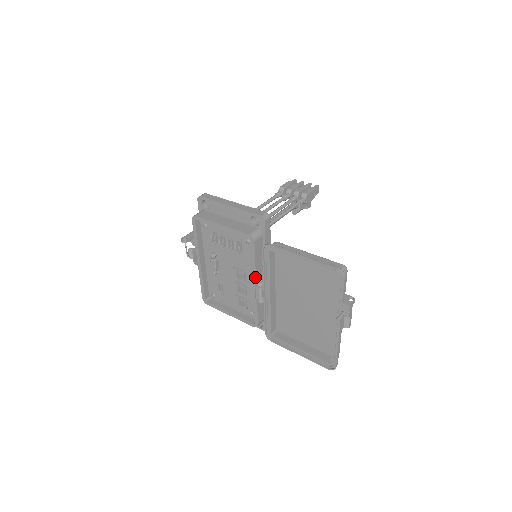
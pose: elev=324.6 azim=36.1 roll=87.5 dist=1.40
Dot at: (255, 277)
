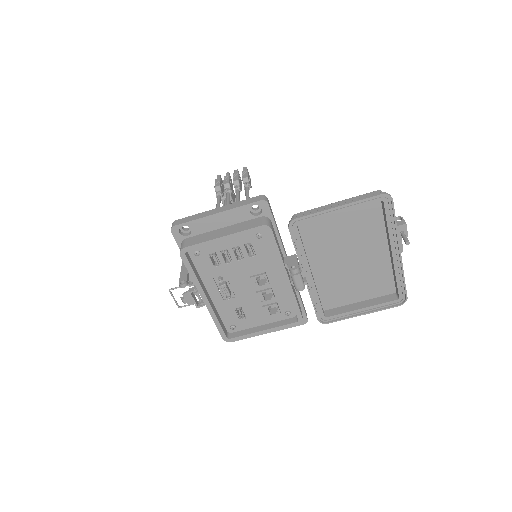
Dot at: (284, 269)
